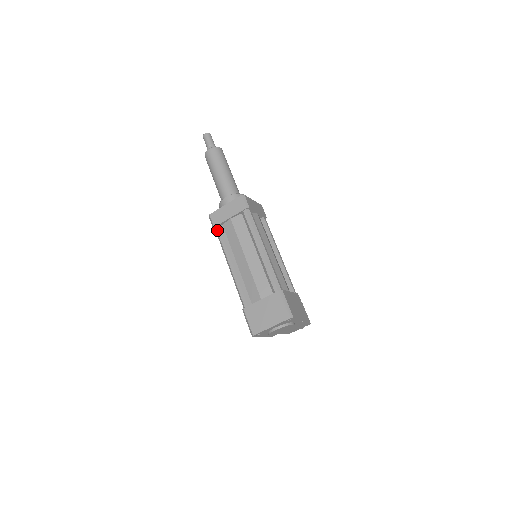
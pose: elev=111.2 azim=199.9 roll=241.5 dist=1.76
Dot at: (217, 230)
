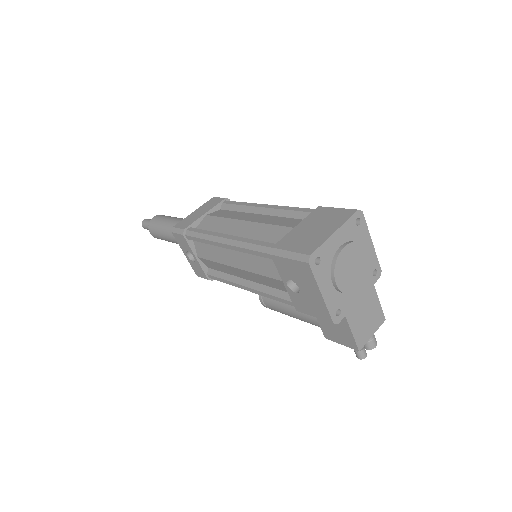
Dot at: (189, 230)
